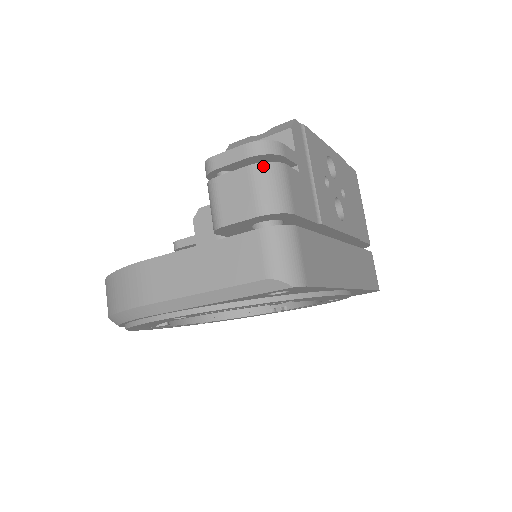
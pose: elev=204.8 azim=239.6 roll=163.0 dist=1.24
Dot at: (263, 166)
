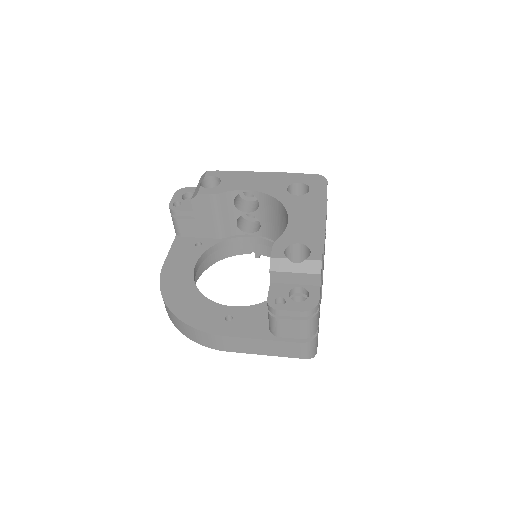
Dot at: (310, 320)
